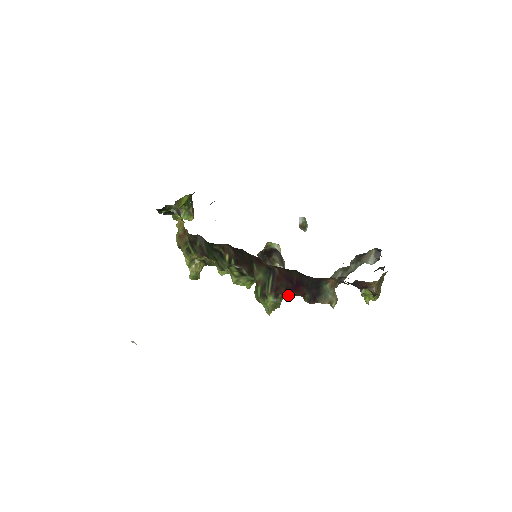
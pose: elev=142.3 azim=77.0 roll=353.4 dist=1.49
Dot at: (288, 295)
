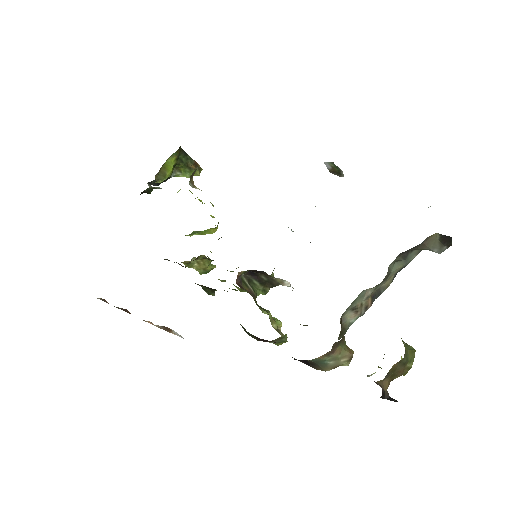
Dot at: occluded
